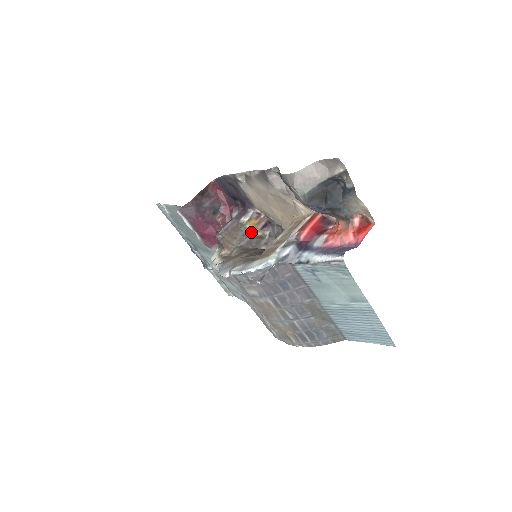
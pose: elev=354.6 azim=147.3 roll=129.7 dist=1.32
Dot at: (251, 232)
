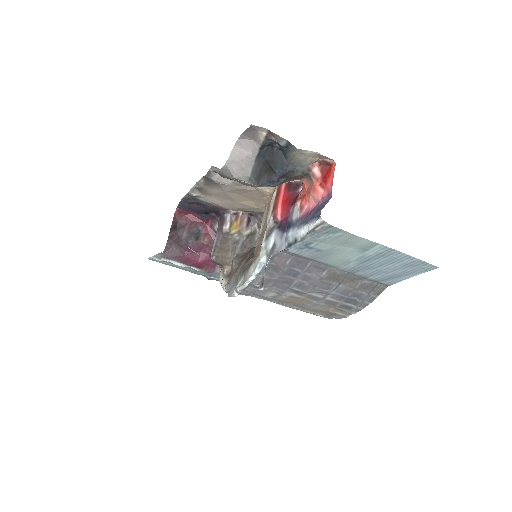
Dot at: (239, 235)
